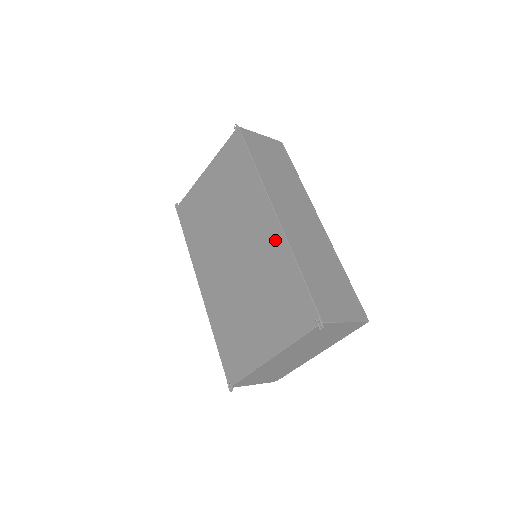
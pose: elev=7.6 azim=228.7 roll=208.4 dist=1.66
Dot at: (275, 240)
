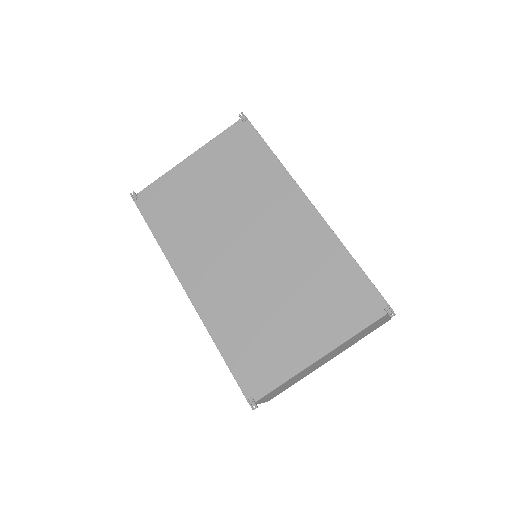
Dot at: (315, 231)
